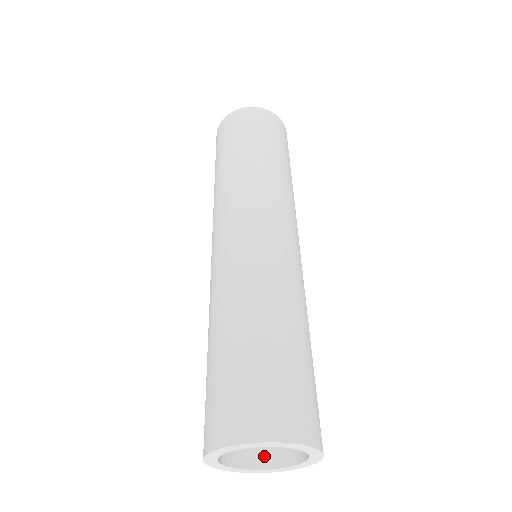
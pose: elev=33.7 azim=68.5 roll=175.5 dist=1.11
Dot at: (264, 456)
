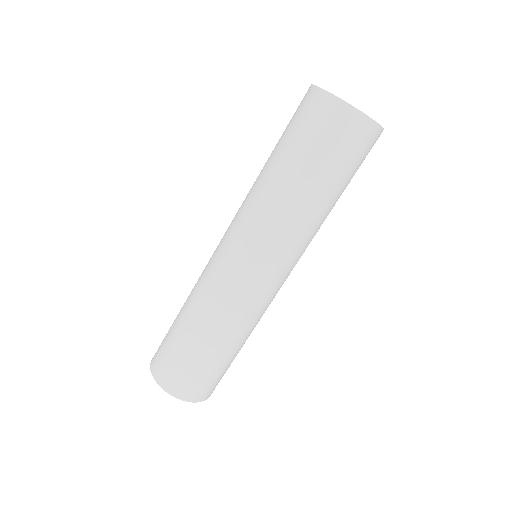
Dot at: occluded
